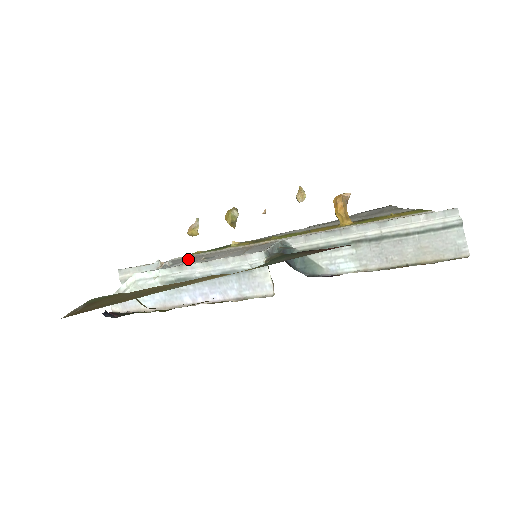
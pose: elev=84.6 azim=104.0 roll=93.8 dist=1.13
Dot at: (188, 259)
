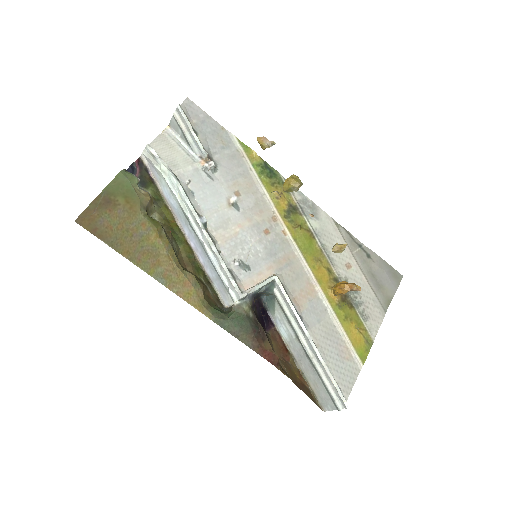
Dot at: (232, 168)
